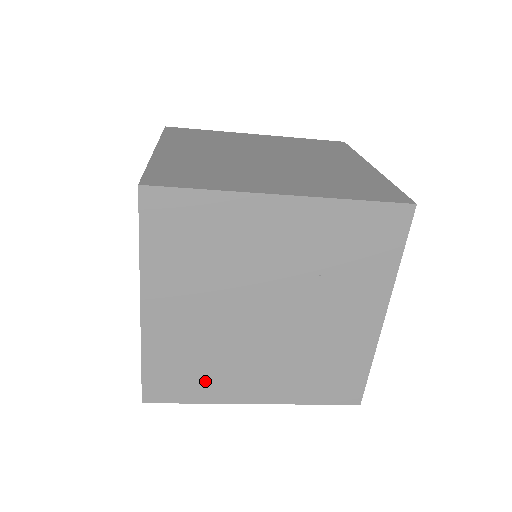
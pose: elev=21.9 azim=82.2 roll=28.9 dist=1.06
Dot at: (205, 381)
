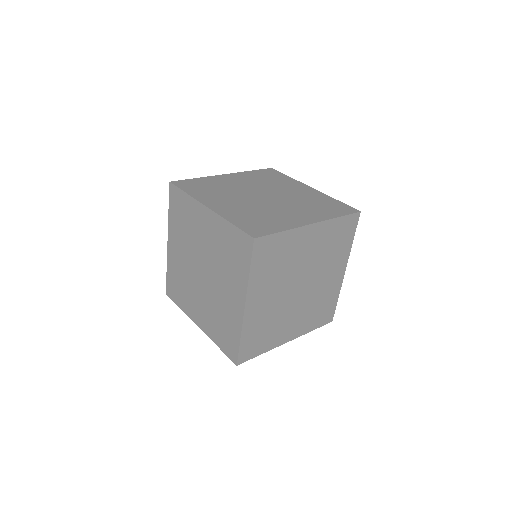
Dot at: (183, 297)
